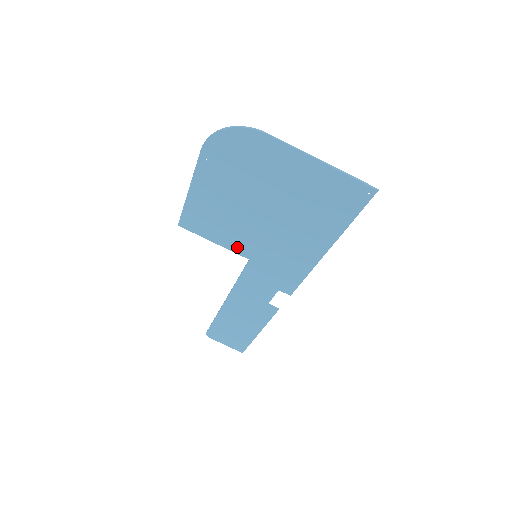
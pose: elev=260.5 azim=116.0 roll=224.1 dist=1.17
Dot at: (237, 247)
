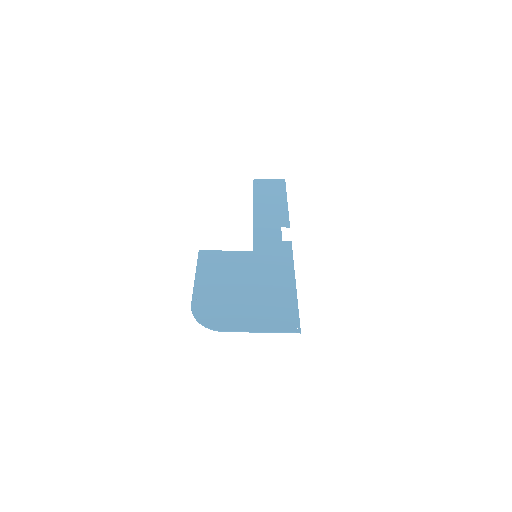
Dot at: (242, 256)
